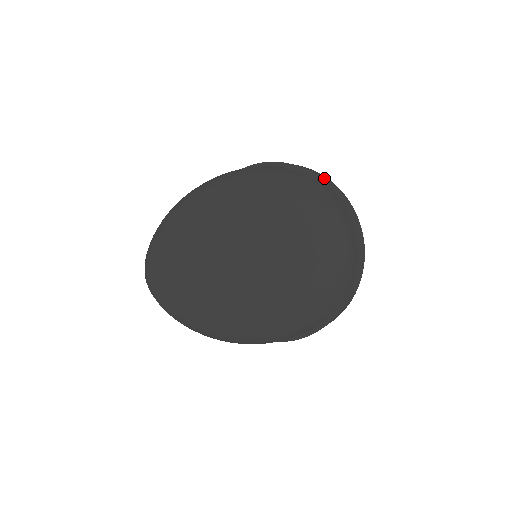
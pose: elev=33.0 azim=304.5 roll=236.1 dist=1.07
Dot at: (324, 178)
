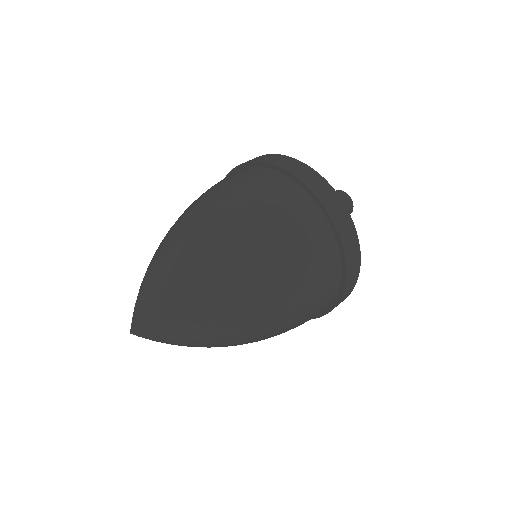
Dot at: (337, 209)
